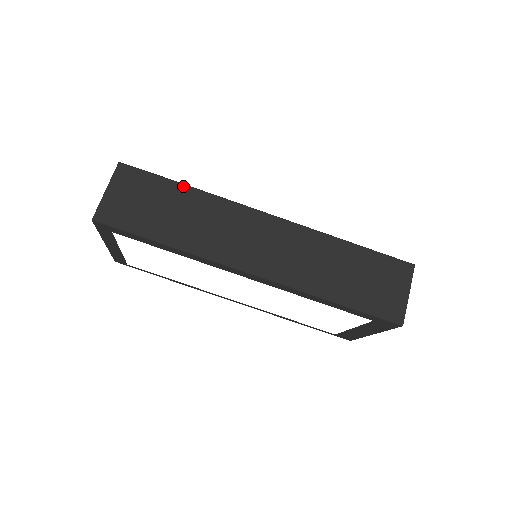
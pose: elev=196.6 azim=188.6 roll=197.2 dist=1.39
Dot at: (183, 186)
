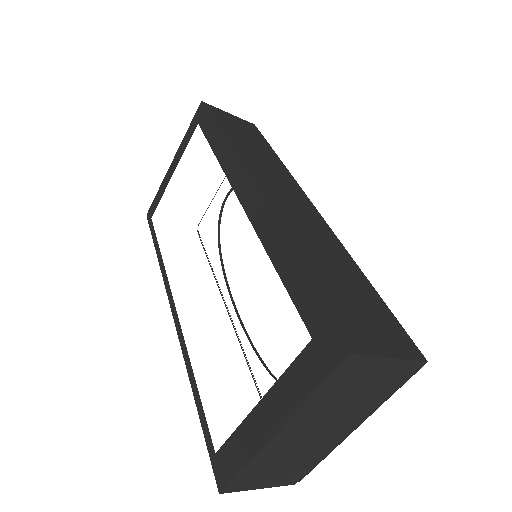
Dot at: (275, 154)
